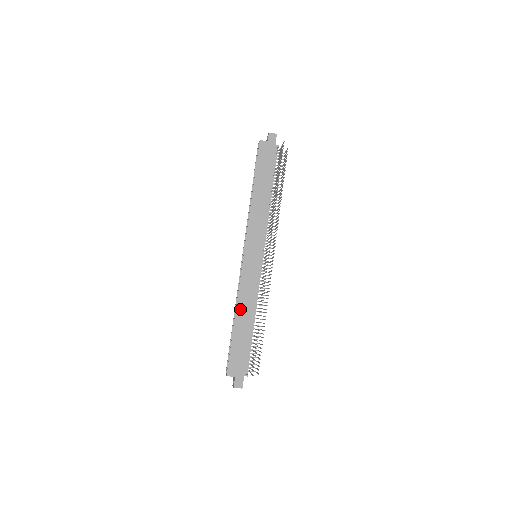
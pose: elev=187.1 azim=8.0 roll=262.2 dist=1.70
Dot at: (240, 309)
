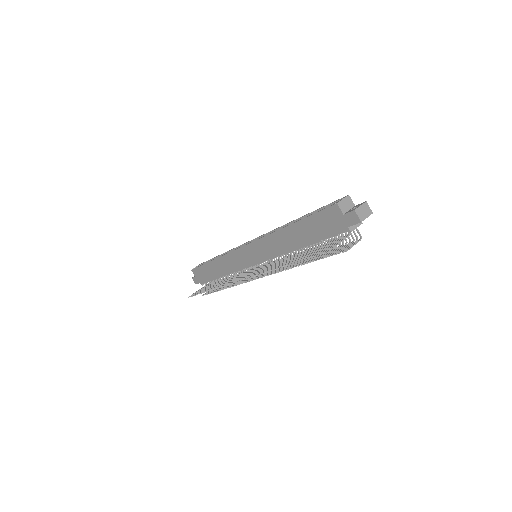
Dot at: (219, 262)
